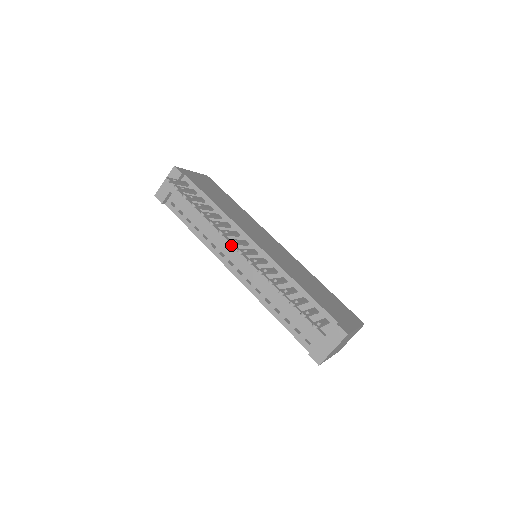
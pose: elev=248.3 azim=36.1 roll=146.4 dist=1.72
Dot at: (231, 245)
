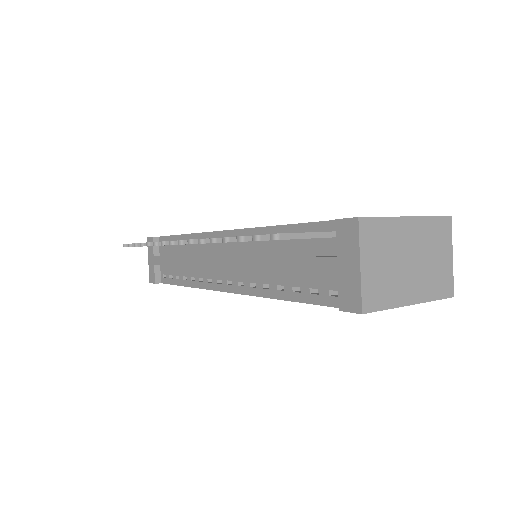
Dot at: (204, 258)
